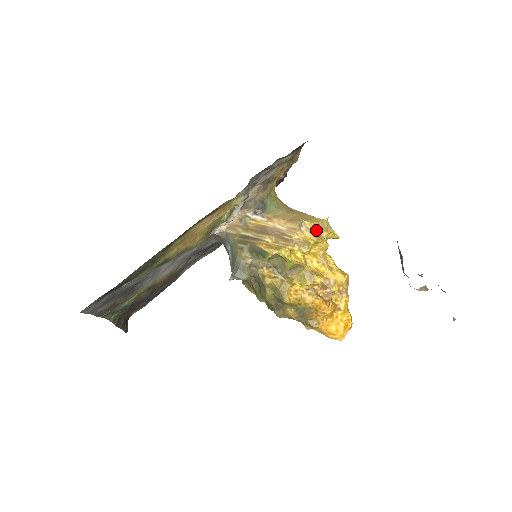
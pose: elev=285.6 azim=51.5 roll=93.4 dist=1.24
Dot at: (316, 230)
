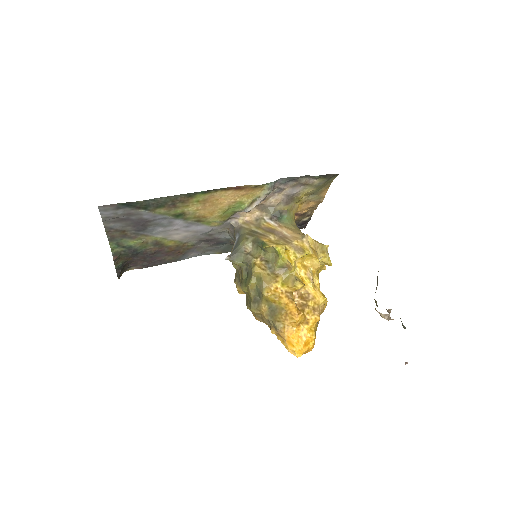
Dot at: (315, 248)
